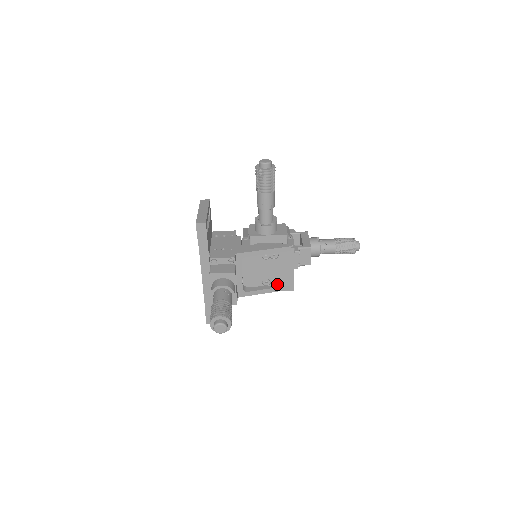
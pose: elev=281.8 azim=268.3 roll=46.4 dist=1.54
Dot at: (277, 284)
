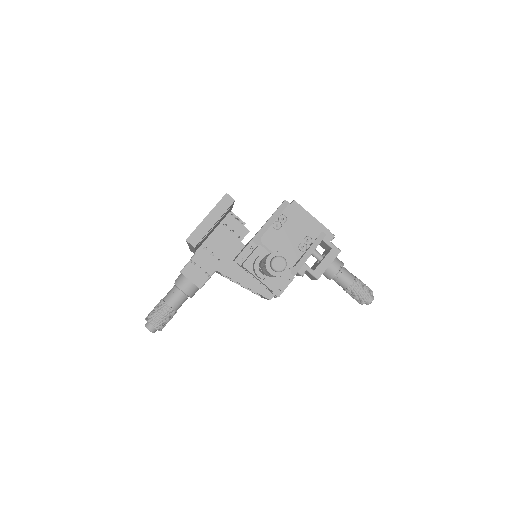
Dot at: occluded
